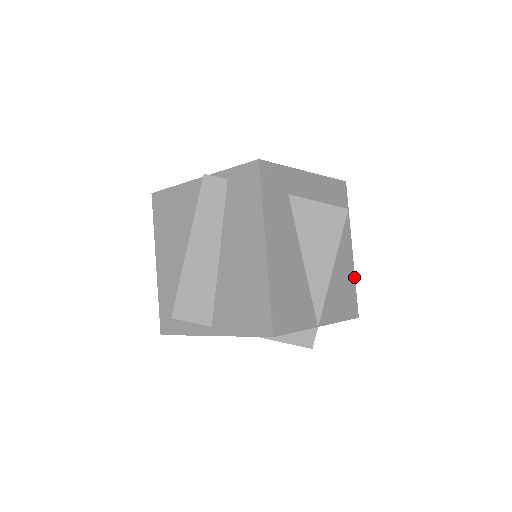
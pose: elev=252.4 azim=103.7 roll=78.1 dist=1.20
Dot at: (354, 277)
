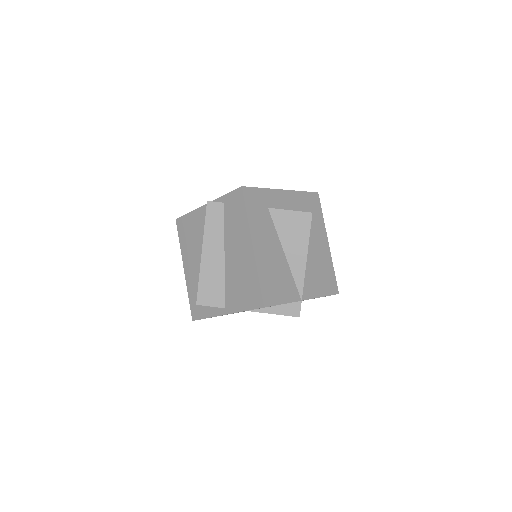
Dot at: (332, 263)
